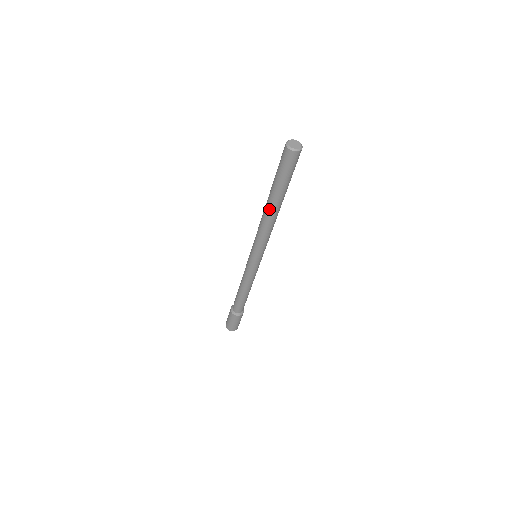
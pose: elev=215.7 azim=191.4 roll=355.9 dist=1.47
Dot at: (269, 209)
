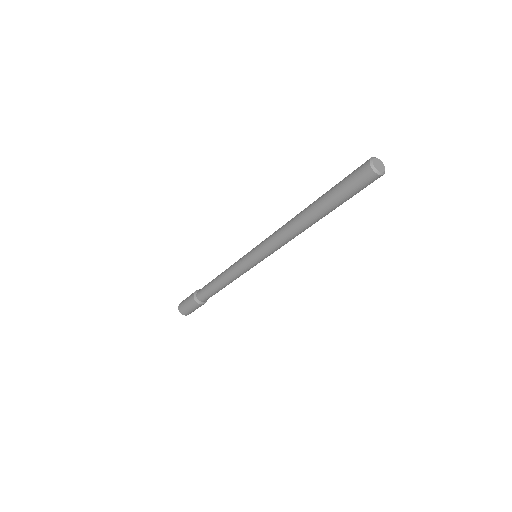
Dot at: (306, 220)
